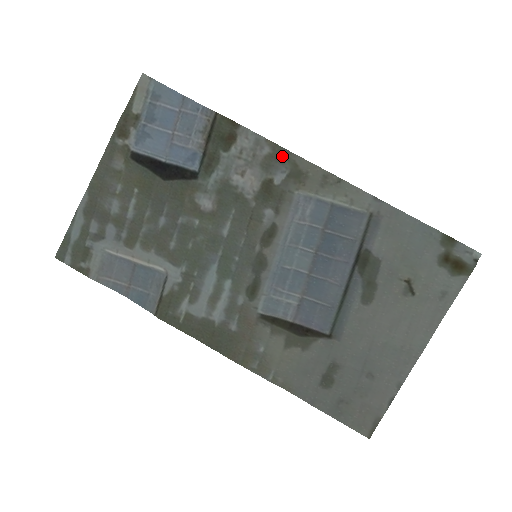
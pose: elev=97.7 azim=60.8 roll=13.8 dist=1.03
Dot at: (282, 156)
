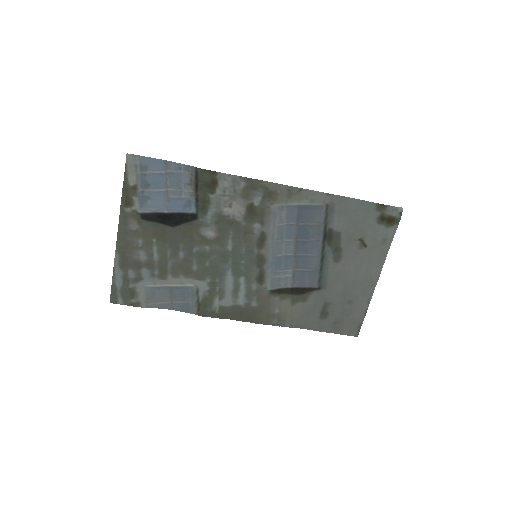
Dot at: (255, 185)
